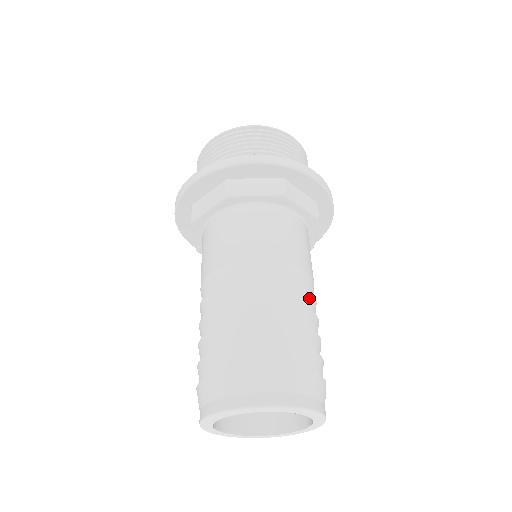
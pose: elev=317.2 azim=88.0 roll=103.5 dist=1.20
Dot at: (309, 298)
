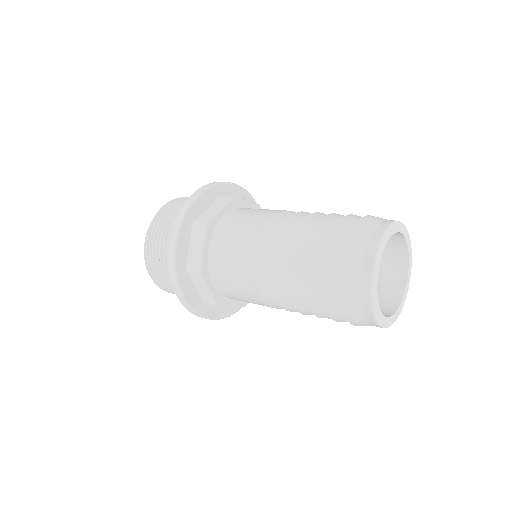
Dot at: occluded
